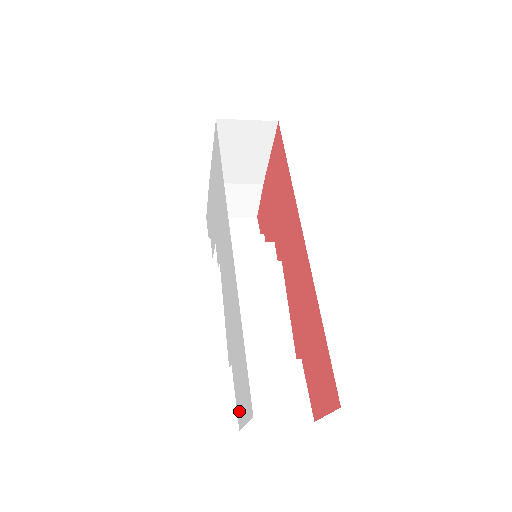
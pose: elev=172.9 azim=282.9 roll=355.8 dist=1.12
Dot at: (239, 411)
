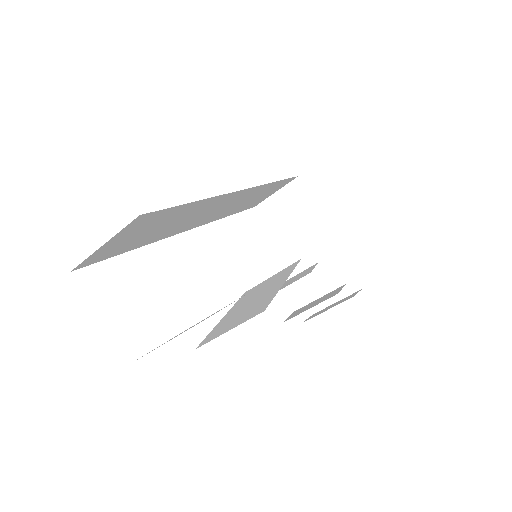
Dot at: occluded
